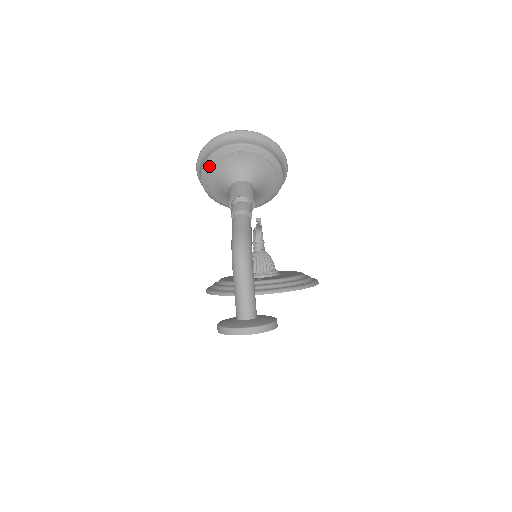
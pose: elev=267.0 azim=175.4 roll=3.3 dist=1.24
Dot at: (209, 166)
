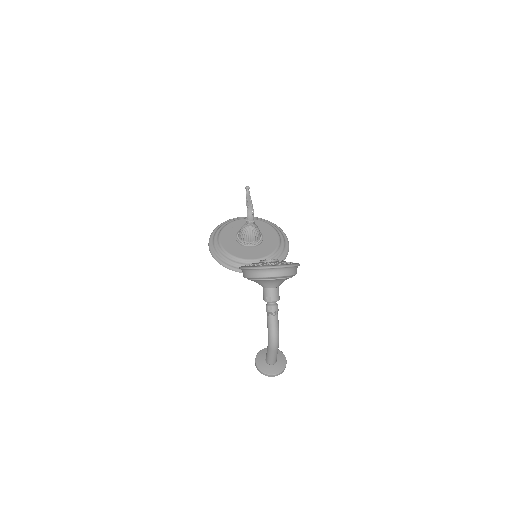
Dot at: (253, 279)
